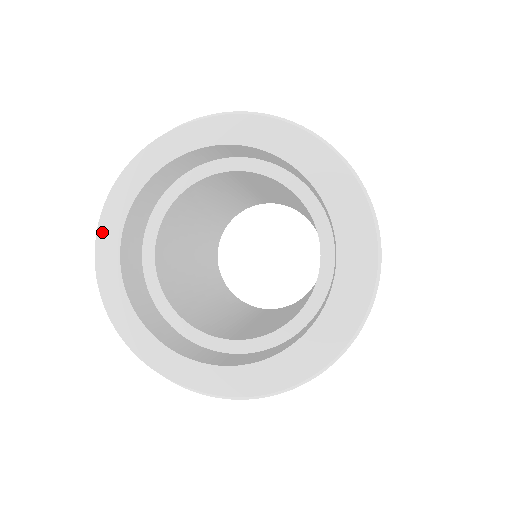
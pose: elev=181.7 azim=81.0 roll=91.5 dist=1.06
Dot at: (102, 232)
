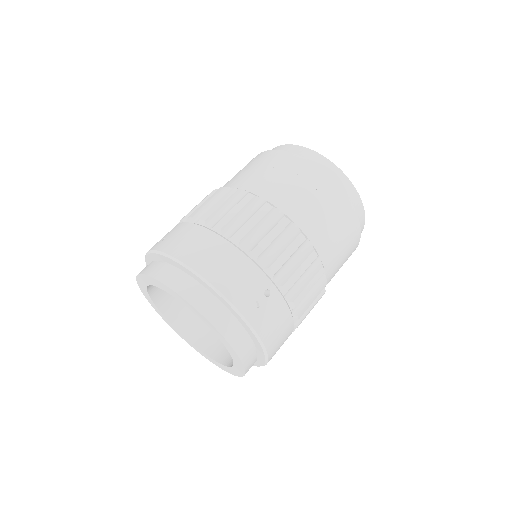
Dot at: (140, 287)
